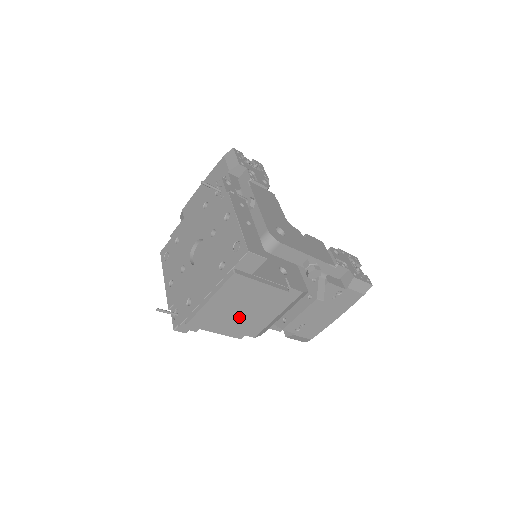
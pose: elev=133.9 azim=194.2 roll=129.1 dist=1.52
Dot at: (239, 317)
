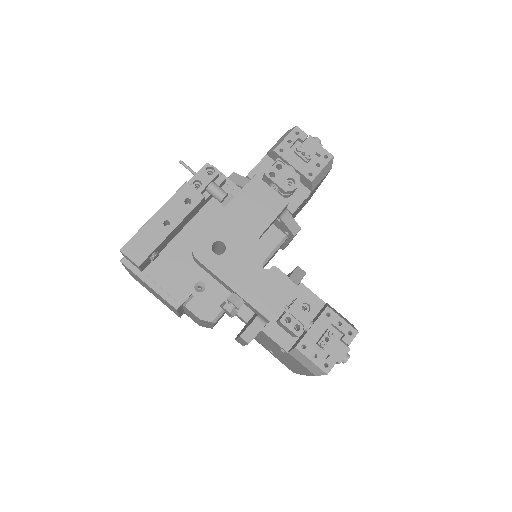
Dot at: occluded
